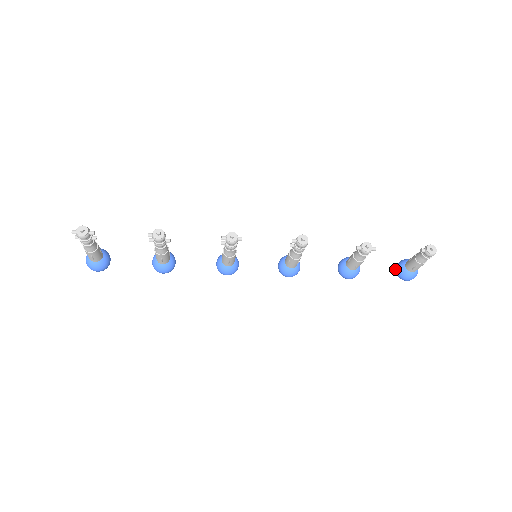
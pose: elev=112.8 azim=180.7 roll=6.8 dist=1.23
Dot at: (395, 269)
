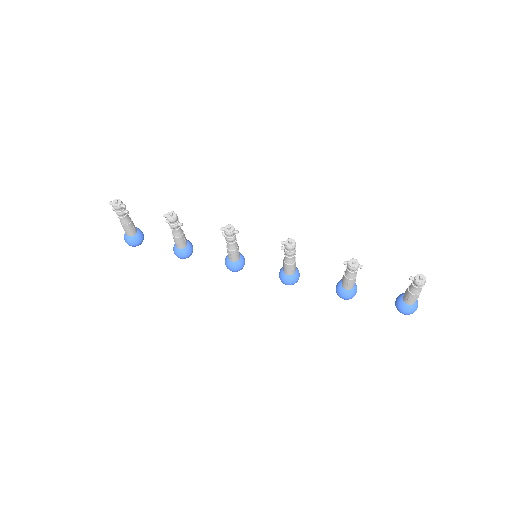
Dot at: (395, 301)
